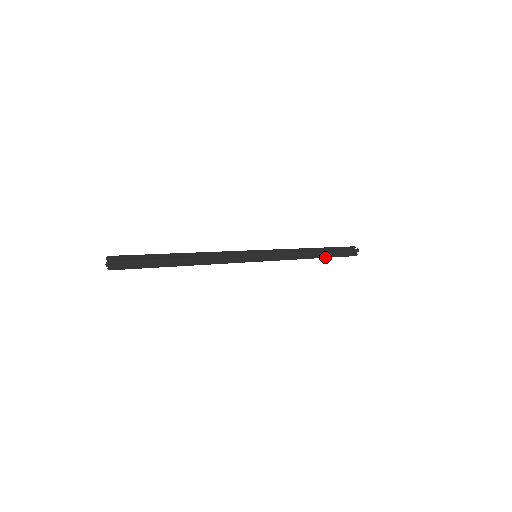
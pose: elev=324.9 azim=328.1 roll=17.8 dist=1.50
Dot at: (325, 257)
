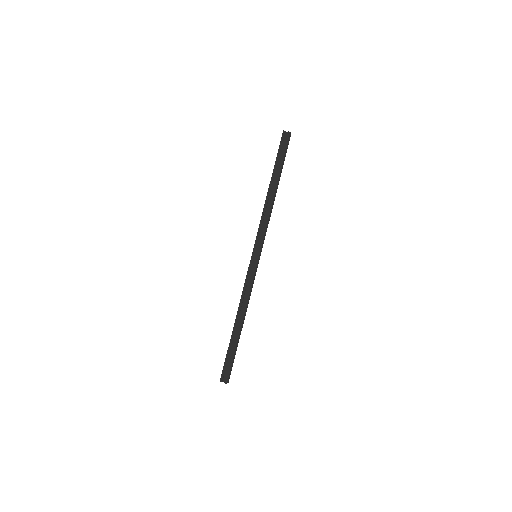
Dot at: occluded
